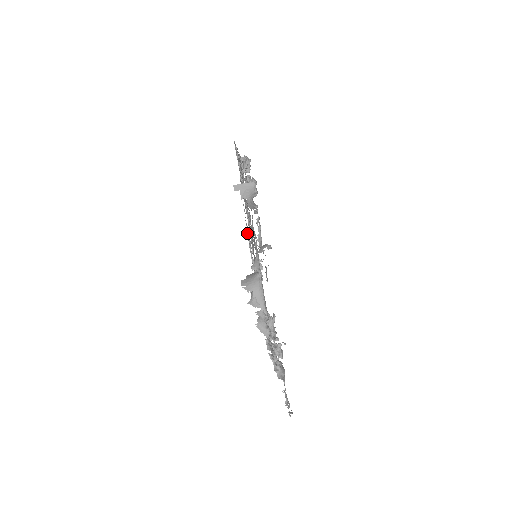
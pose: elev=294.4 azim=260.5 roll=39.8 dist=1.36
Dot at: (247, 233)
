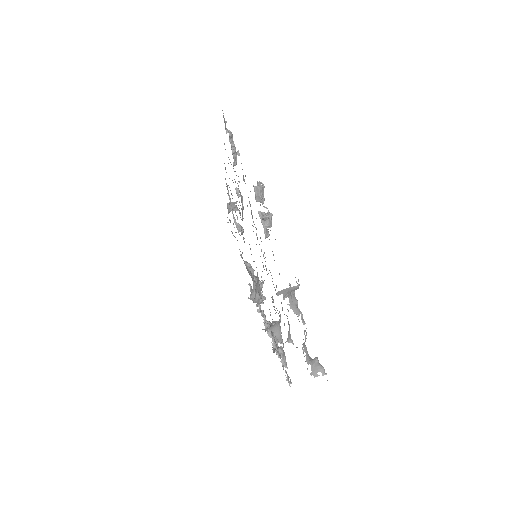
Dot at: occluded
